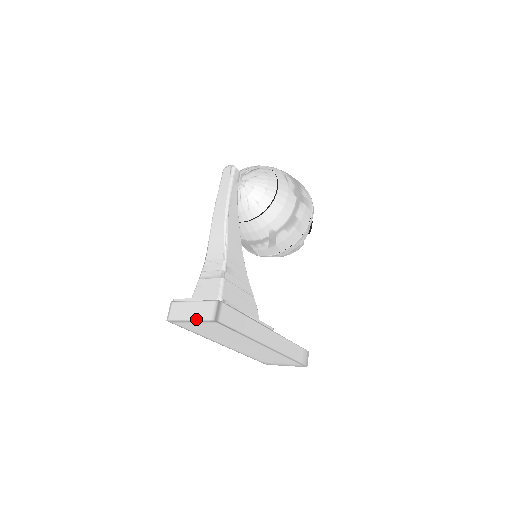
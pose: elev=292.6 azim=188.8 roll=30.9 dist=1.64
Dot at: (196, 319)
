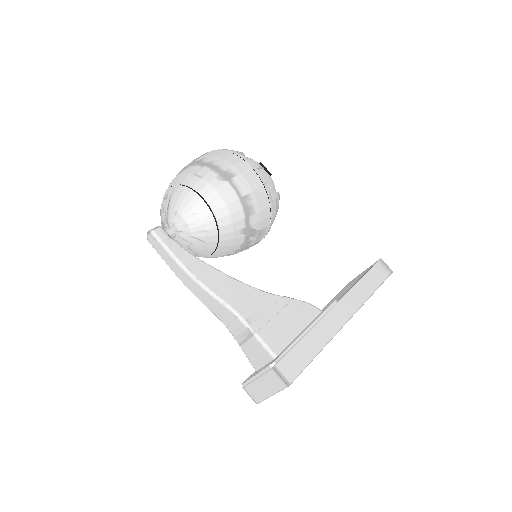
Dot at: (274, 393)
